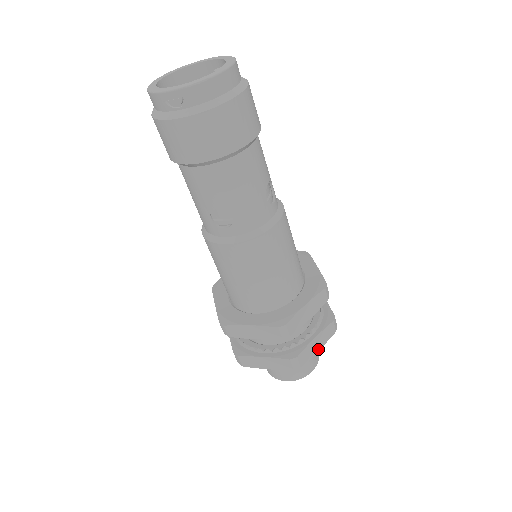
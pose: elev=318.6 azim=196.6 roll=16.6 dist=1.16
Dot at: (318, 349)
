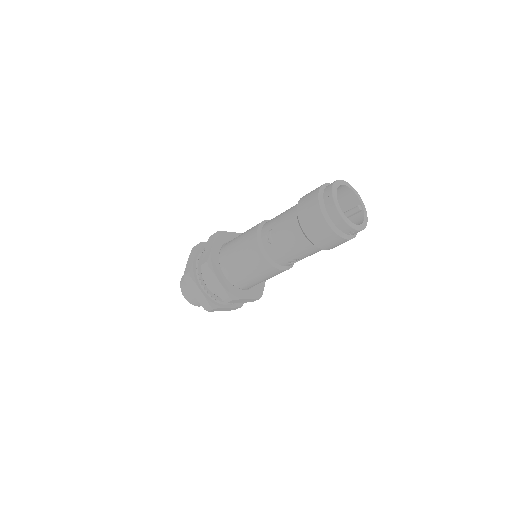
Dot at: occluded
